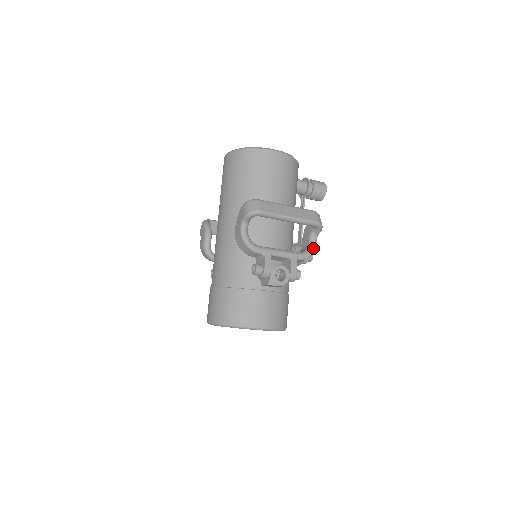
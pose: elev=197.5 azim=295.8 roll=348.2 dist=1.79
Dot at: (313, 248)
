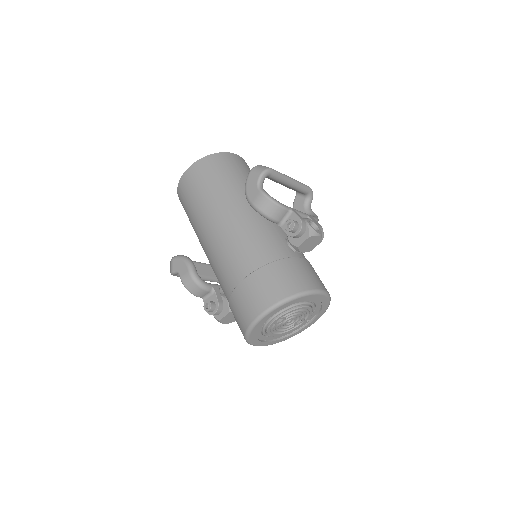
Dot at: (315, 214)
